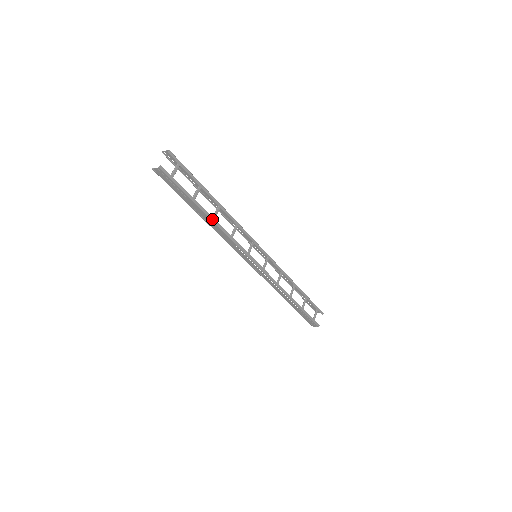
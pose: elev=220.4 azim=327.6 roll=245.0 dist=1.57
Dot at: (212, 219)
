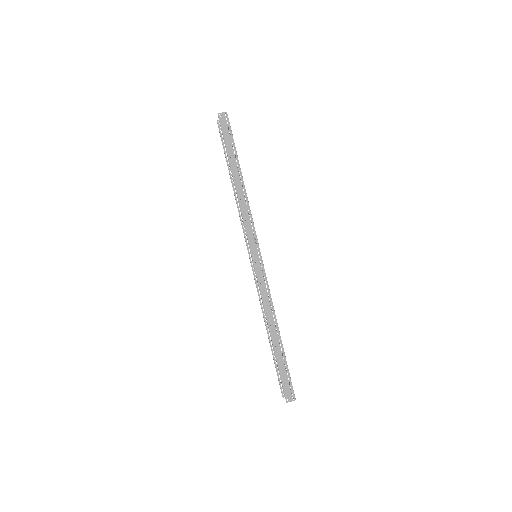
Dot at: (243, 181)
